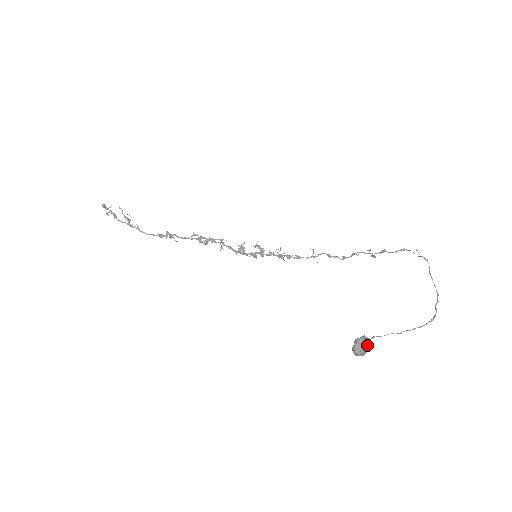
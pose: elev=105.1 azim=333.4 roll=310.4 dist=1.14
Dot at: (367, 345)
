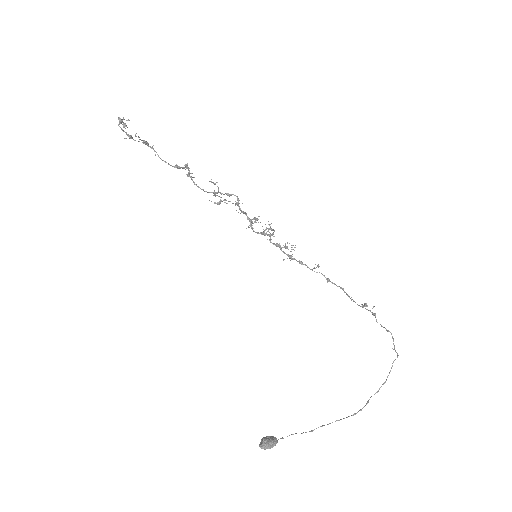
Dot at: occluded
